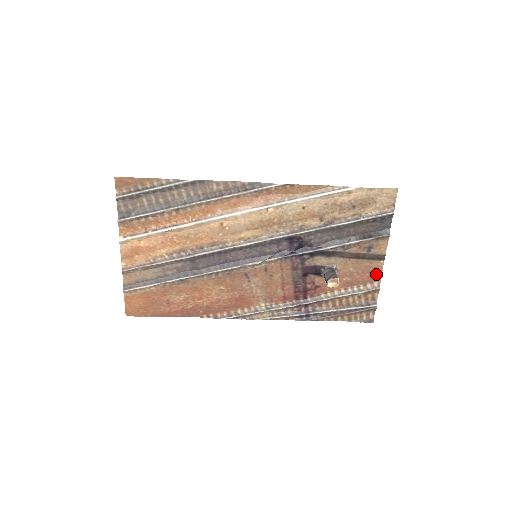
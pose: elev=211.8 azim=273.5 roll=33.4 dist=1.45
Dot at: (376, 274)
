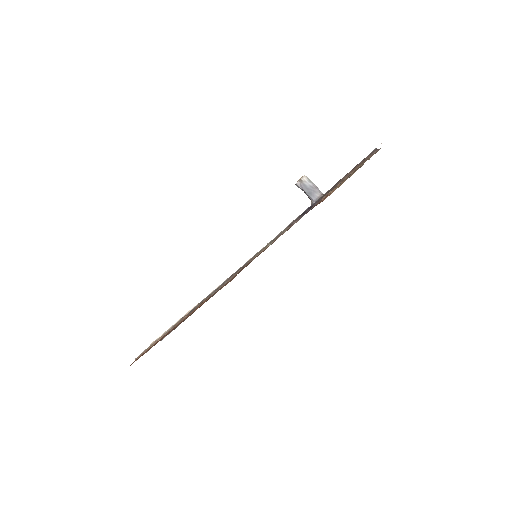
Dot at: occluded
